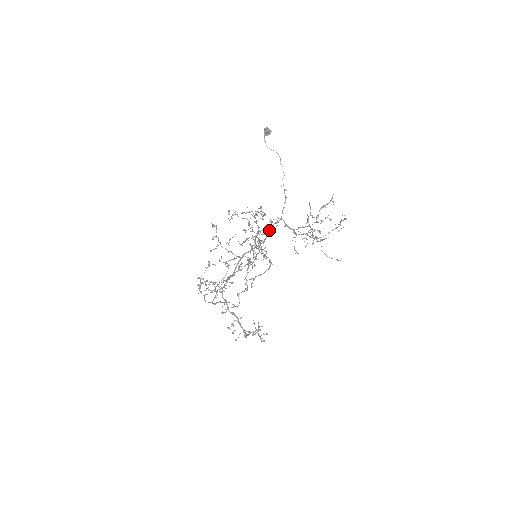
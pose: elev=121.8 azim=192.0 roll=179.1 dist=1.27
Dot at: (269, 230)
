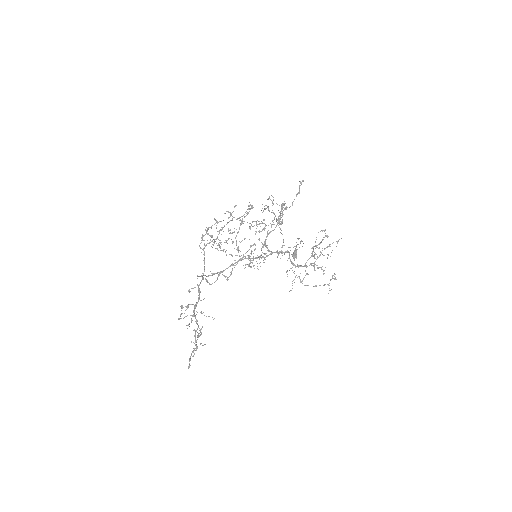
Dot at: (276, 251)
